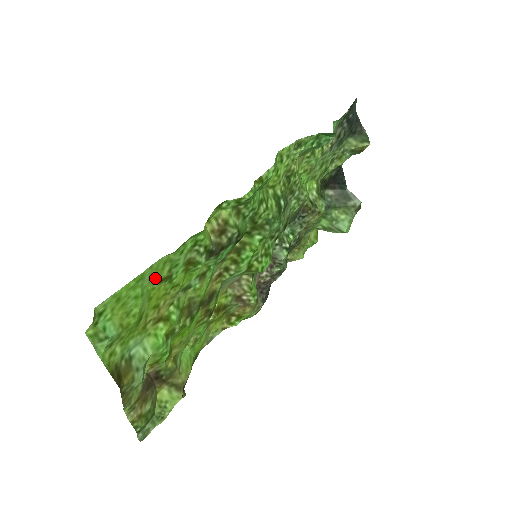
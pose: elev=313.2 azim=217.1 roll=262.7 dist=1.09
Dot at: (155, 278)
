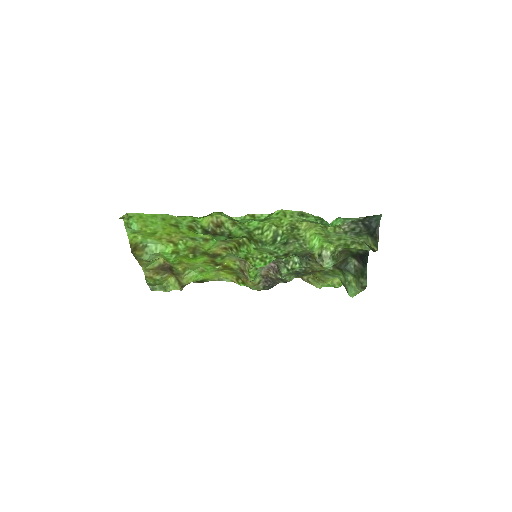
Dot at: (166, 221)
